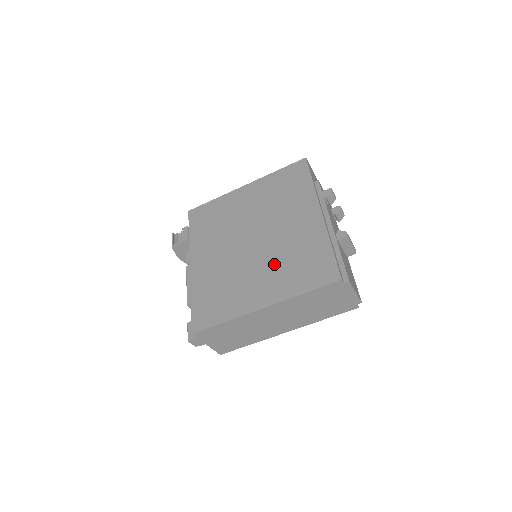
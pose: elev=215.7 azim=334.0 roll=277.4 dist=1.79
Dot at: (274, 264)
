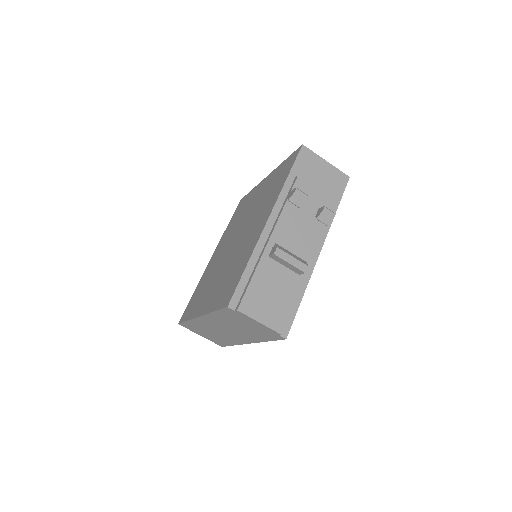
Dot at: (224, 273)
